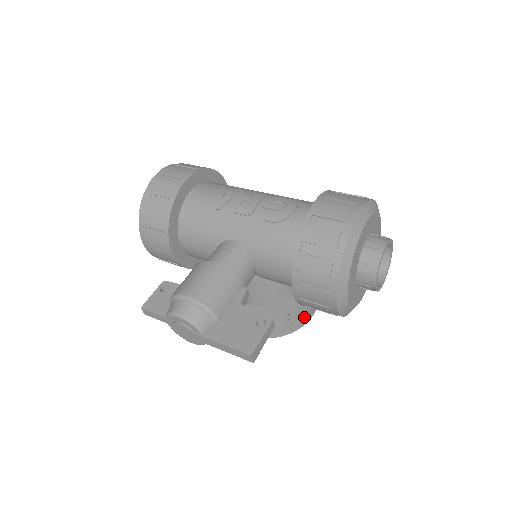
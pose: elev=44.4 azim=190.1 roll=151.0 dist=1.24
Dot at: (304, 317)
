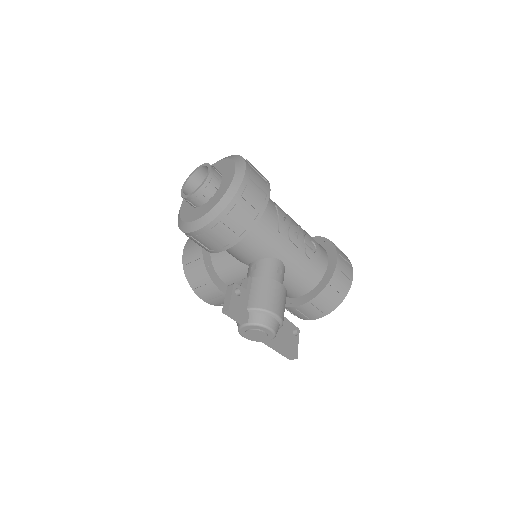
Dot at: occluded
